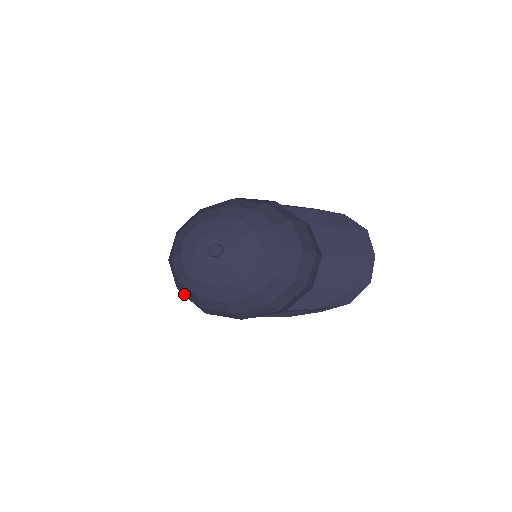
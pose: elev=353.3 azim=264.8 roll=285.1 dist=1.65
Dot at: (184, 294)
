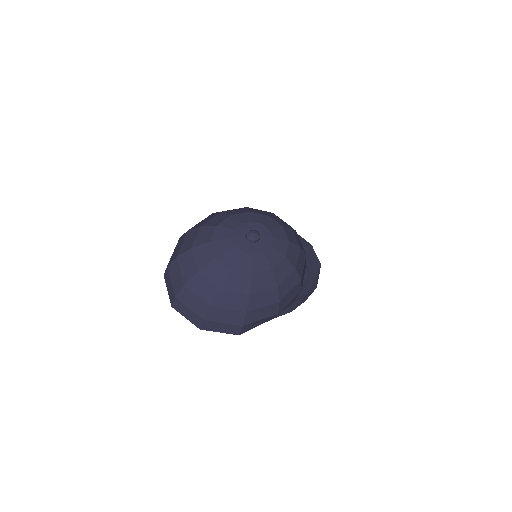
Dot at: (220, 311)
